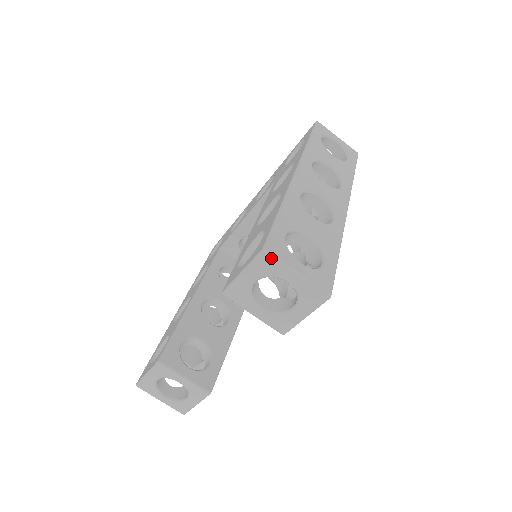
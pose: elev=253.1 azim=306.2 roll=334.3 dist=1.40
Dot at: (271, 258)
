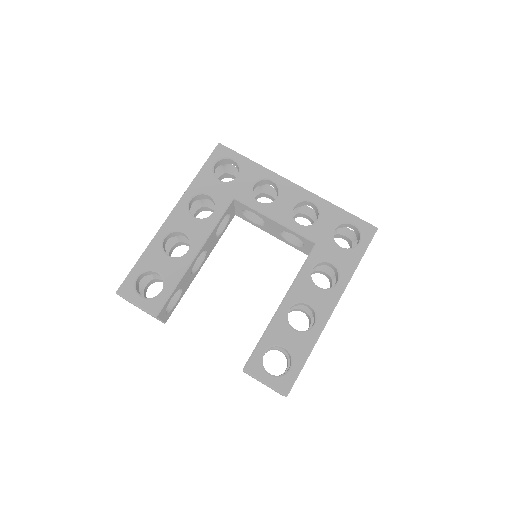
Dot at: occluded
